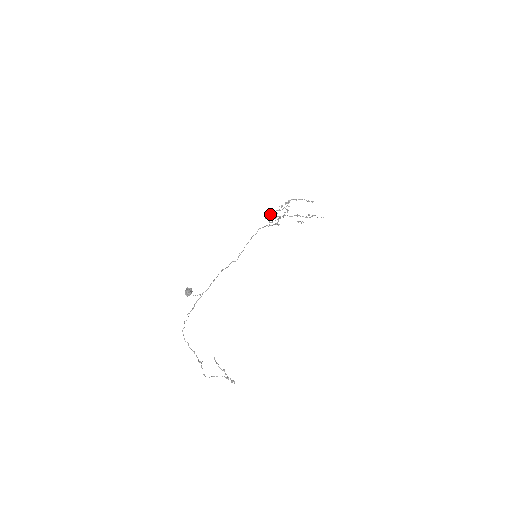
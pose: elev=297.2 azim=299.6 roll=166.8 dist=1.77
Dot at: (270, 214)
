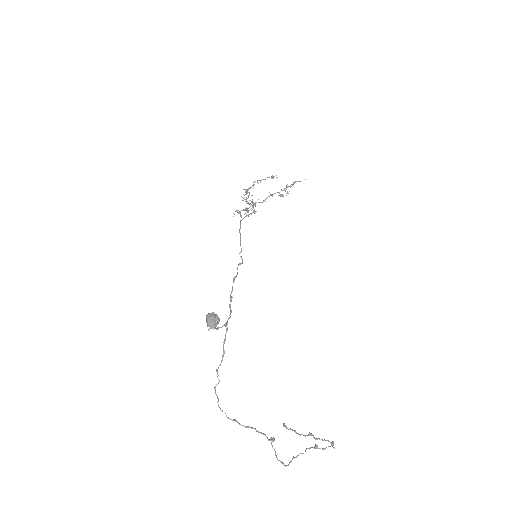
Dot at: occluded
